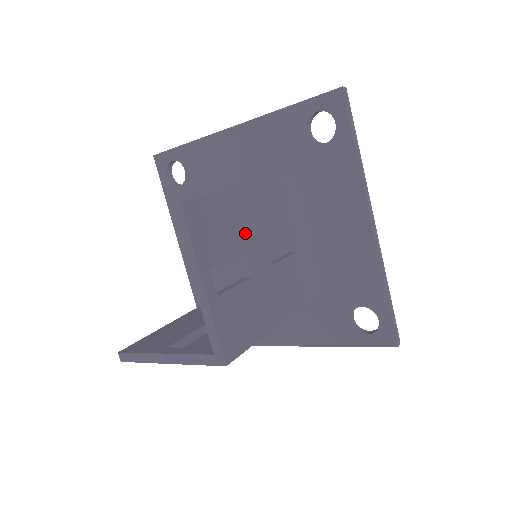
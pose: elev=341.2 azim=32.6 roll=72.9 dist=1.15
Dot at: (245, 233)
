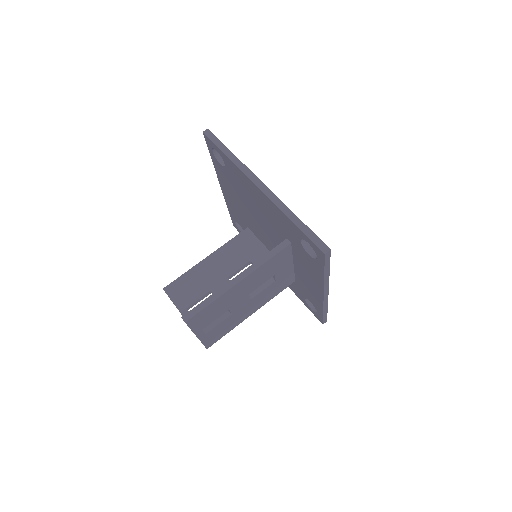
Dot at: (231, 302)
